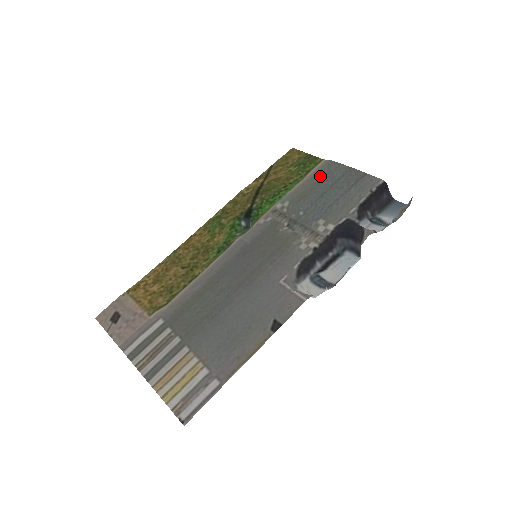
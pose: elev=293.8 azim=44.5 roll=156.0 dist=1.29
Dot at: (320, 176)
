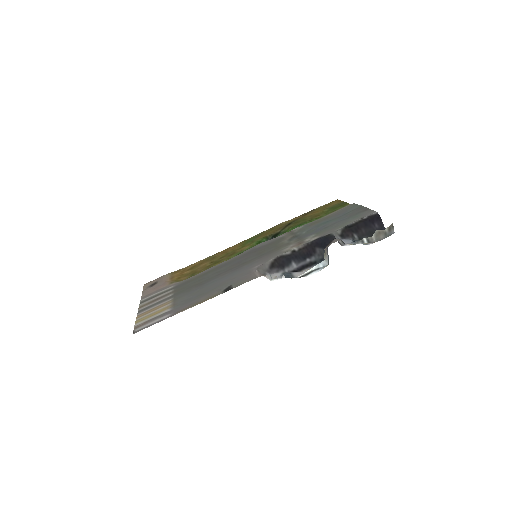
Dot at: (337, 212)
